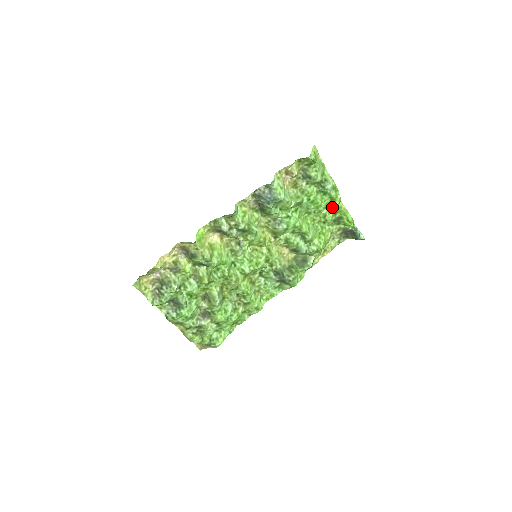
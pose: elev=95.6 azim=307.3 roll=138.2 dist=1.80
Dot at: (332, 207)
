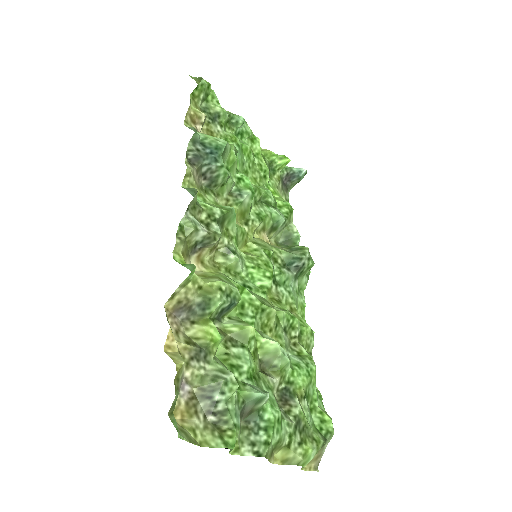
Dot at: (258, 151)
